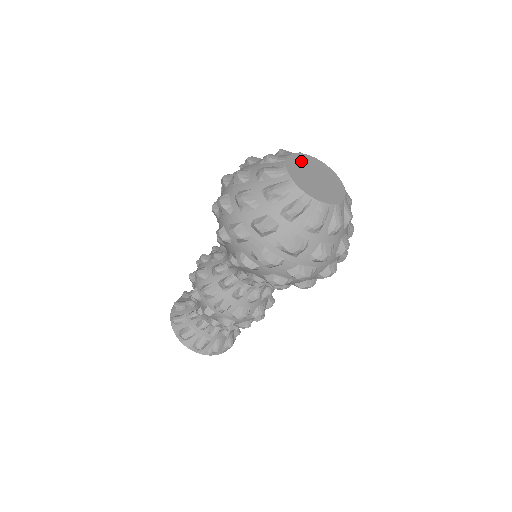
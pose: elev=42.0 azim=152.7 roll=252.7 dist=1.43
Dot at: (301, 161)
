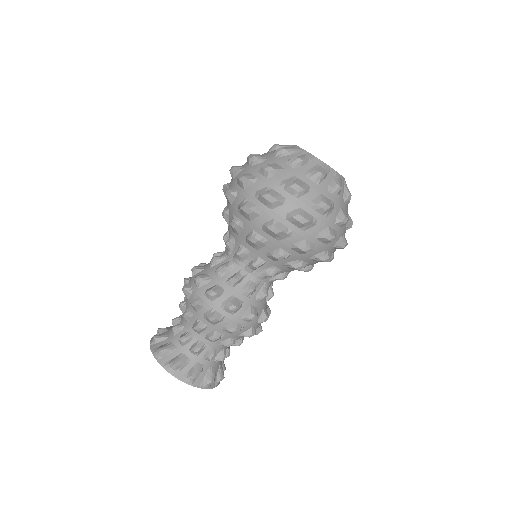
Dot at: occluded
